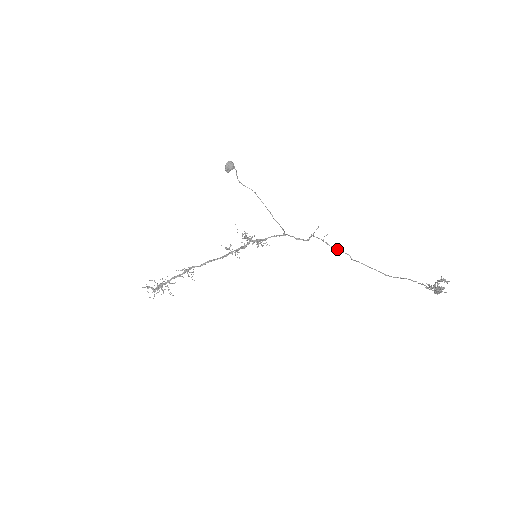
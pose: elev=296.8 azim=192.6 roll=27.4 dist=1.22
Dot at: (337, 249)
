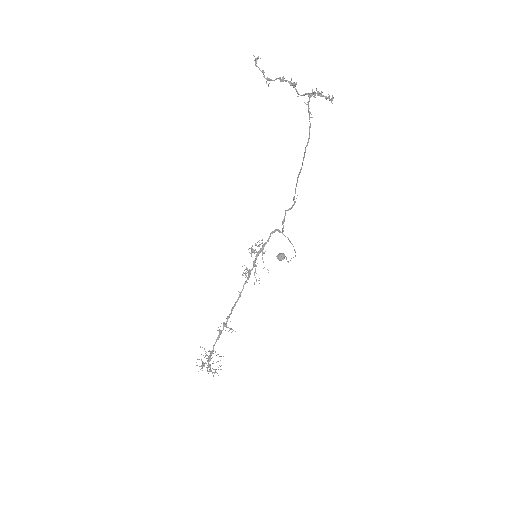
Dot at: (295, 190)
